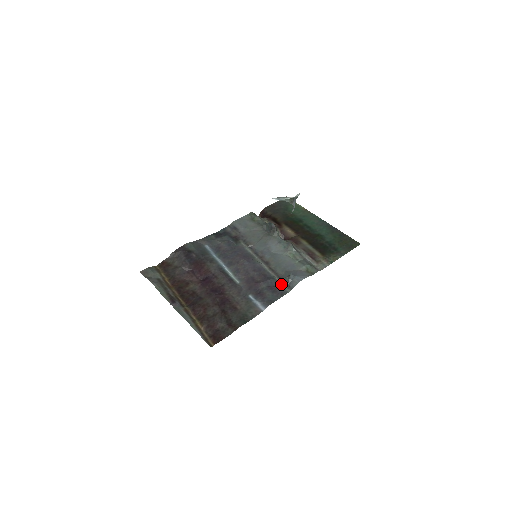
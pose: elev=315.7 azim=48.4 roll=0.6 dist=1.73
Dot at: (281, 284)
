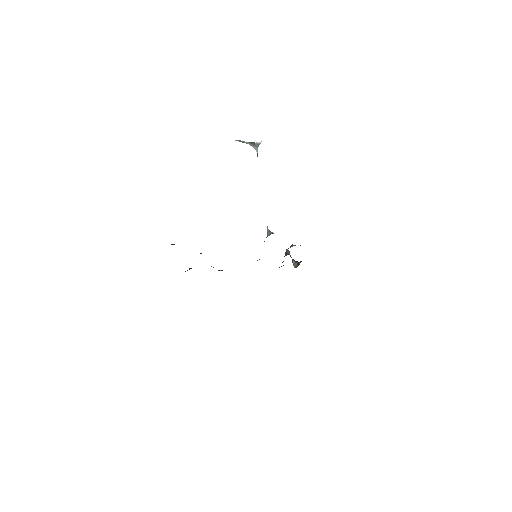
Dot at: occluded
